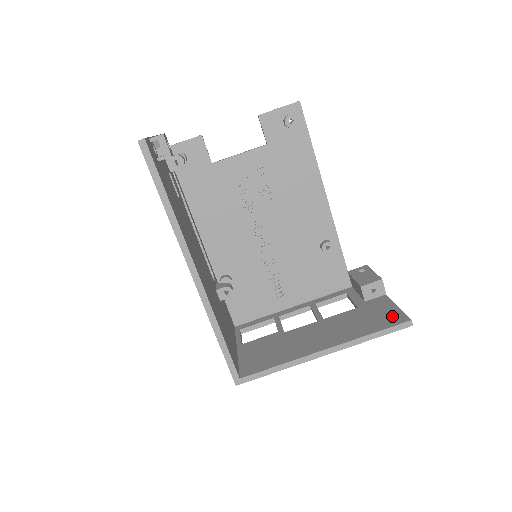
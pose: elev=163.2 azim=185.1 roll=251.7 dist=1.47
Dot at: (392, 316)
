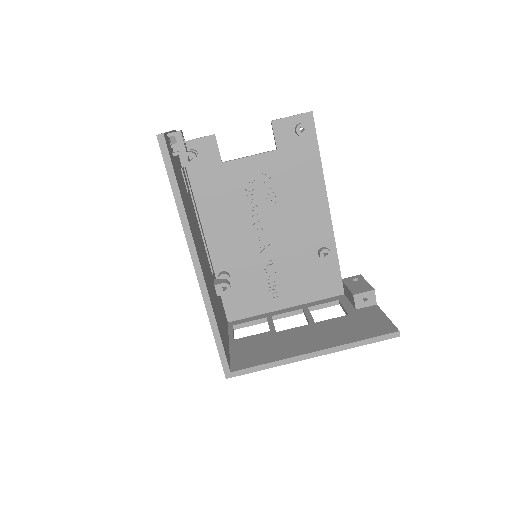
Dot at: (381, 326)
